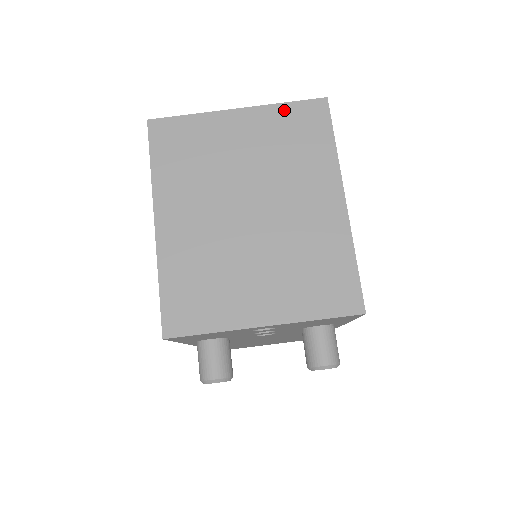
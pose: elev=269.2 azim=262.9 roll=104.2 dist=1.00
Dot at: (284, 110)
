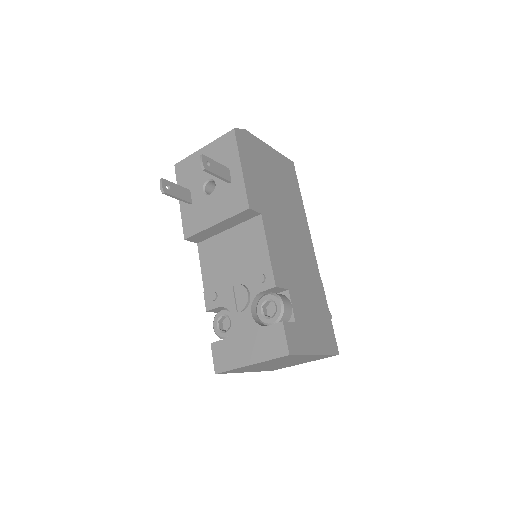
Dot at: (272, 360)
